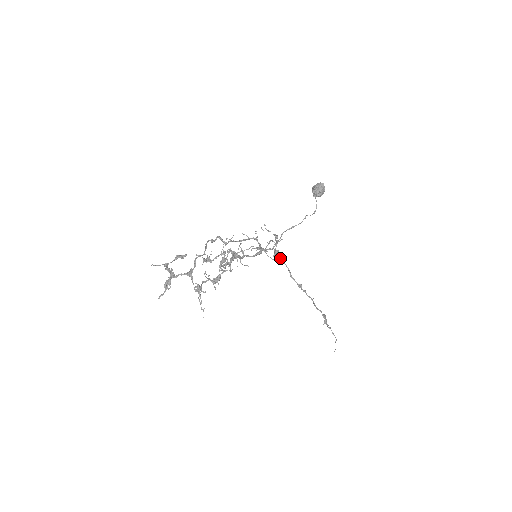
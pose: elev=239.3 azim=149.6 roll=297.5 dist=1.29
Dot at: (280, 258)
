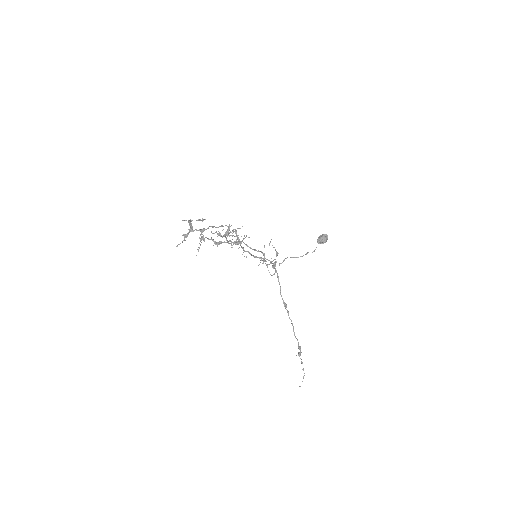
Dot at: (277, 276)
